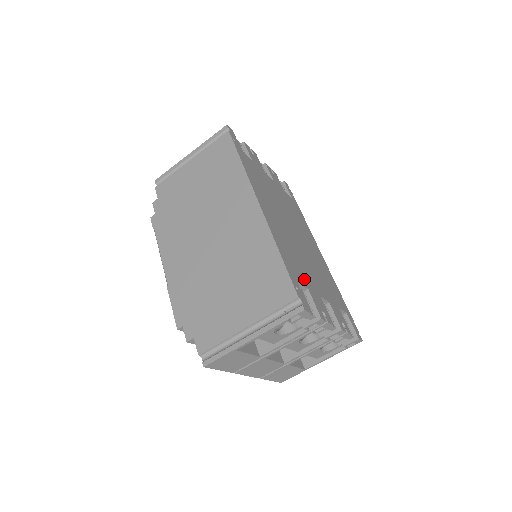
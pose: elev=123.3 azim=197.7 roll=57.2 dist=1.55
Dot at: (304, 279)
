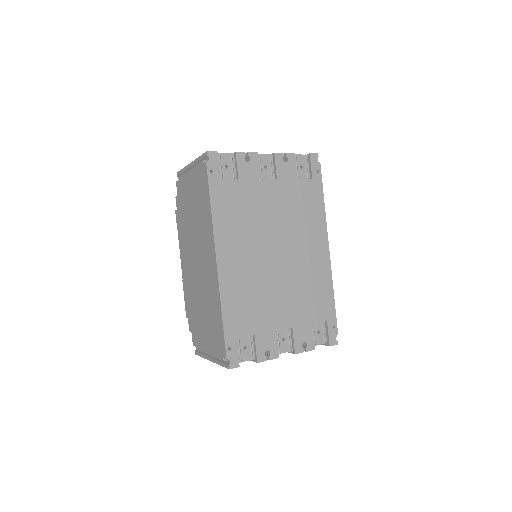
Dot at: (254, 325)
